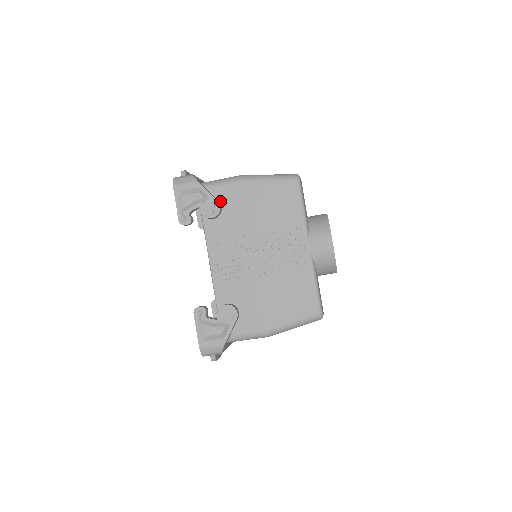
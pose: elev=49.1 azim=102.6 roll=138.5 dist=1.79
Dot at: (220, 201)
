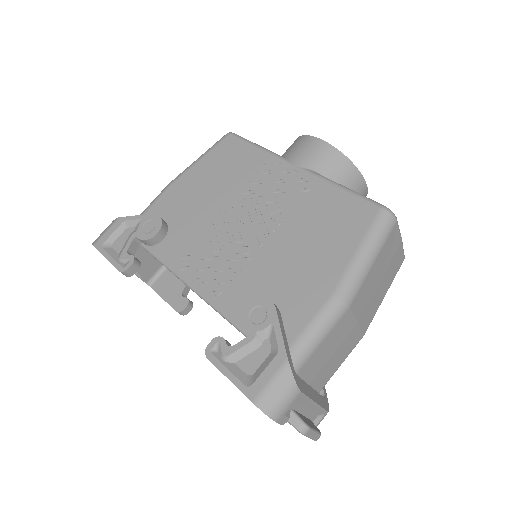
Dot at: occluded
